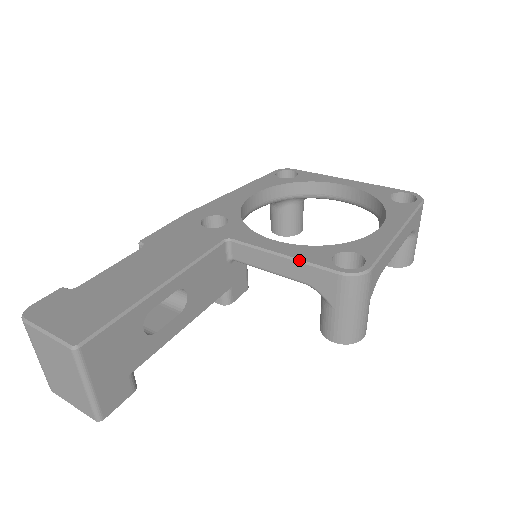
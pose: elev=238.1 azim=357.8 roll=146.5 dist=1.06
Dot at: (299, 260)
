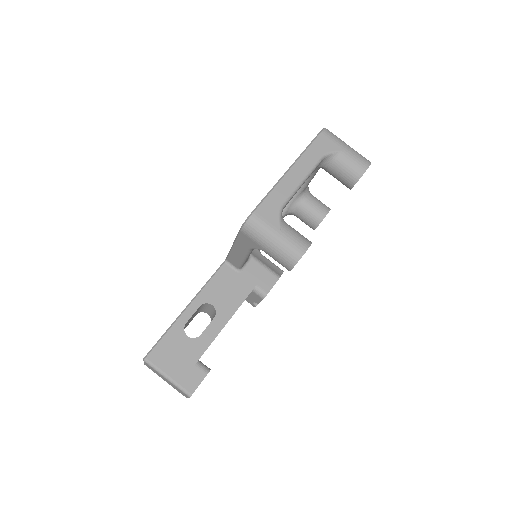
Dot at: (234, 241)
